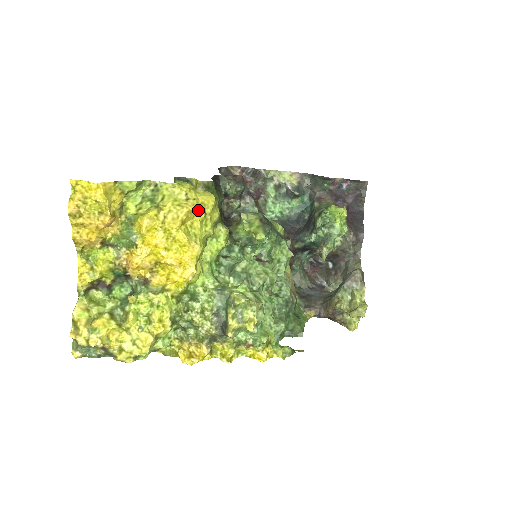
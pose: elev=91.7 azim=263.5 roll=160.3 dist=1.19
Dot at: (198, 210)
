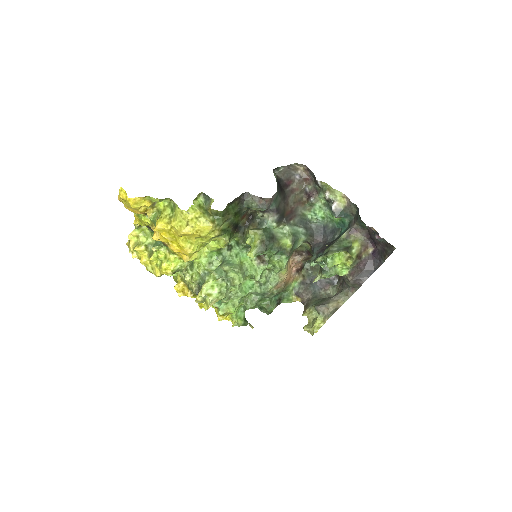
Dot at: (193, 233)
